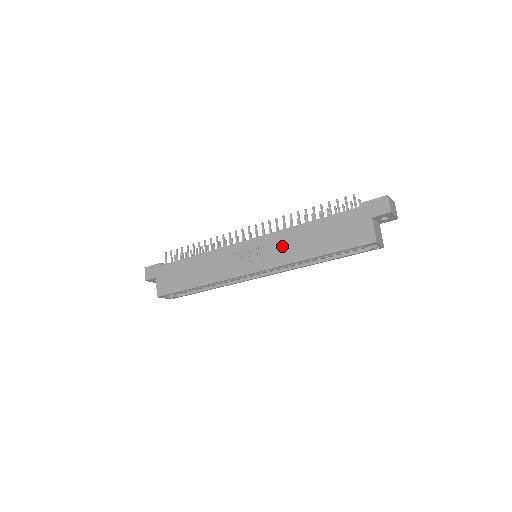
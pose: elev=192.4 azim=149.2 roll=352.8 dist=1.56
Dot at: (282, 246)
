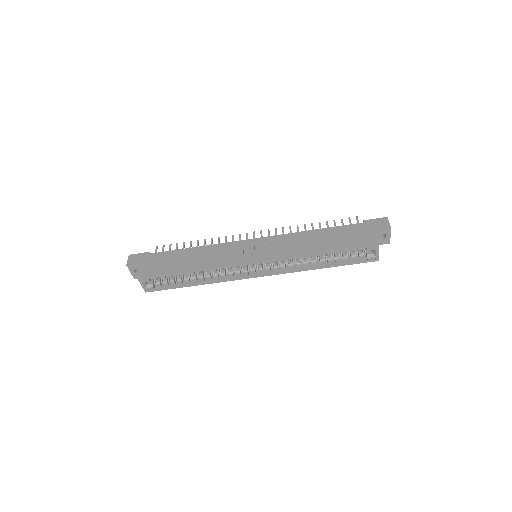
Dot at: (288, 244)
